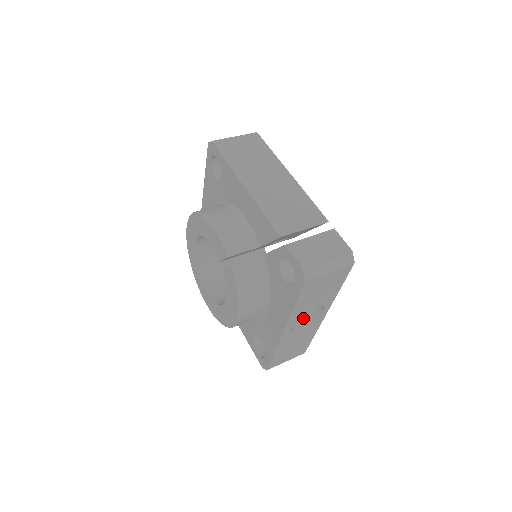
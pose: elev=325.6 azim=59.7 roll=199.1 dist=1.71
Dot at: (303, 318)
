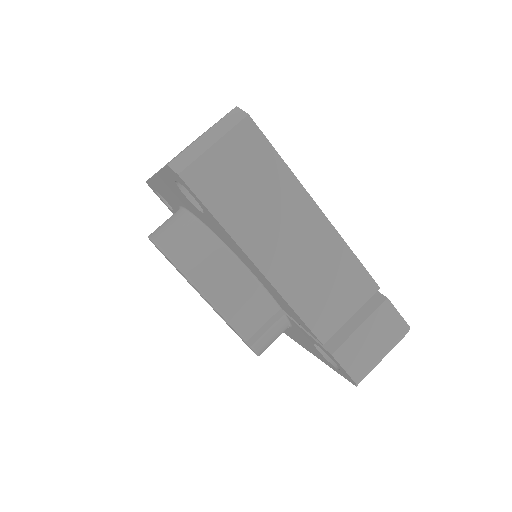
Dot at: occluded
